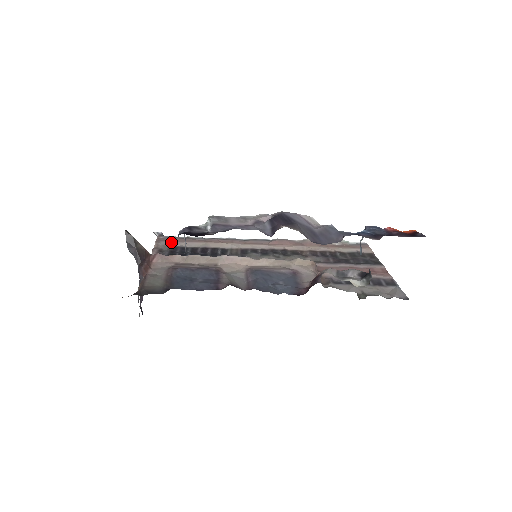
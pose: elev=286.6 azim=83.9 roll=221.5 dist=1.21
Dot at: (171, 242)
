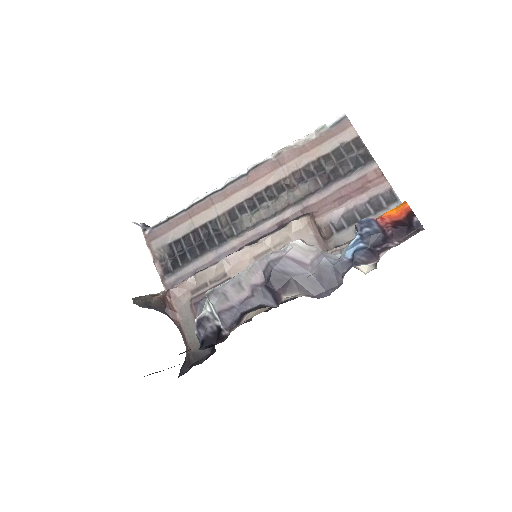
Dot at: (160, 238)
